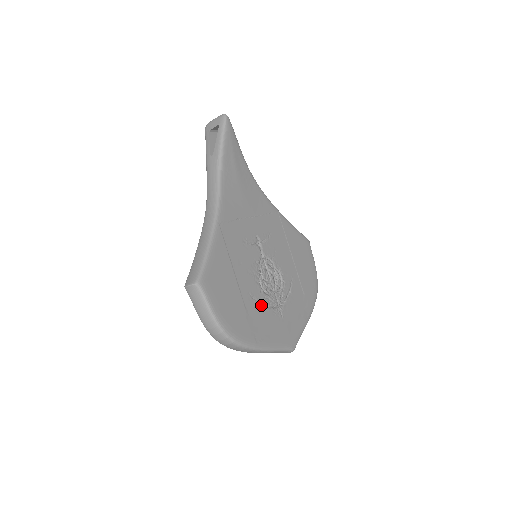
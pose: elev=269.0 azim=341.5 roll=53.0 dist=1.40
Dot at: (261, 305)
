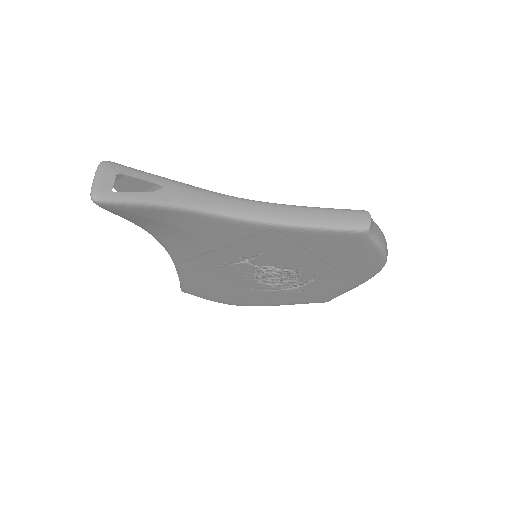
Dot at: (266, 291)
